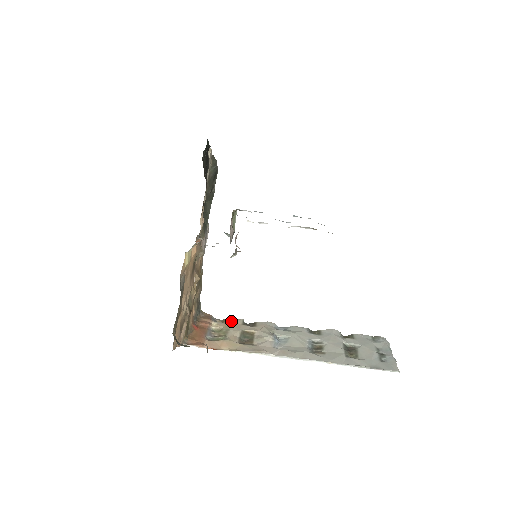
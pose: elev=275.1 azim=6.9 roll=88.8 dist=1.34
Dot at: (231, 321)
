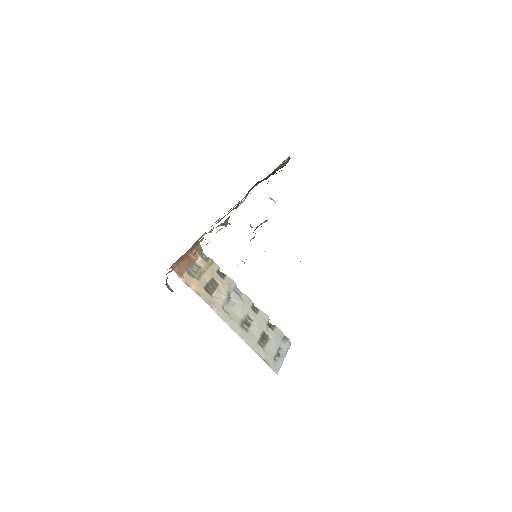
Dot at: (211, 264)
